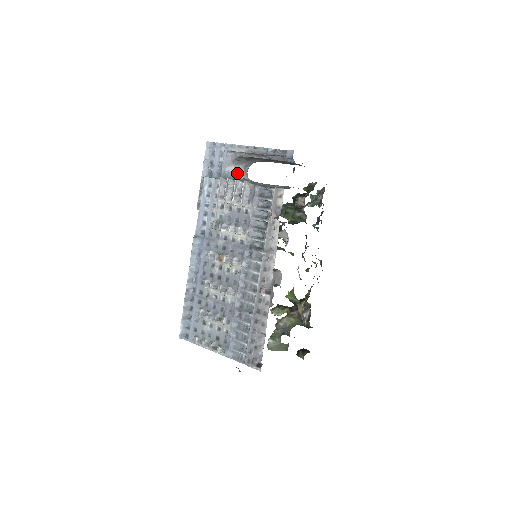
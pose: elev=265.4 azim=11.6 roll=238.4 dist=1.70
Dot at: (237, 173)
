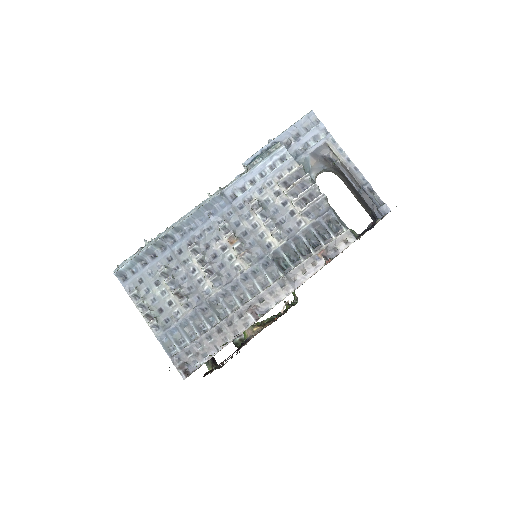
Dot at: (313, 169)
